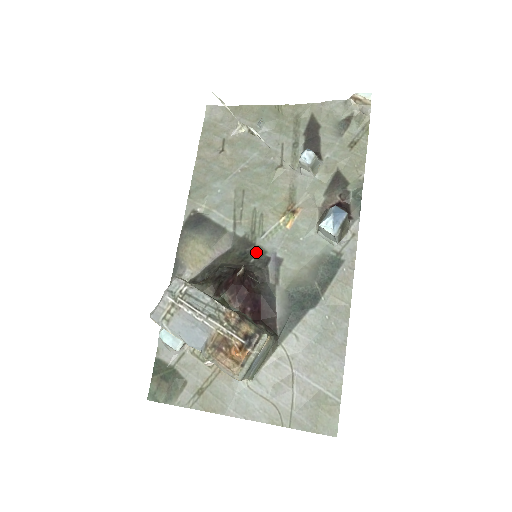
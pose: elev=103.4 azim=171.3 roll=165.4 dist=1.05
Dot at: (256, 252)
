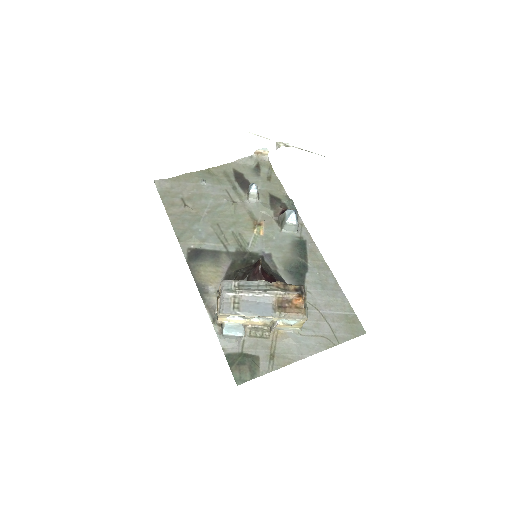
Dot at: (252, 256)
